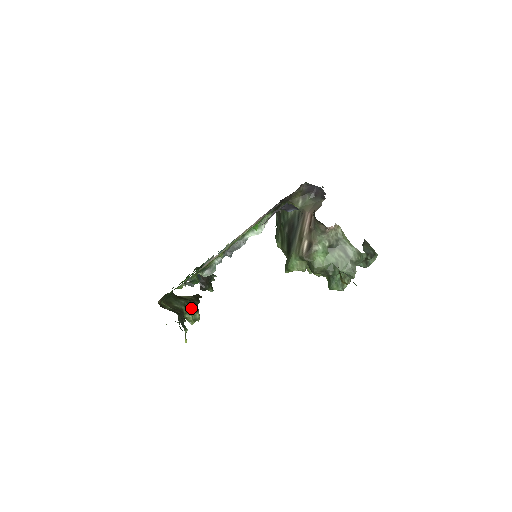
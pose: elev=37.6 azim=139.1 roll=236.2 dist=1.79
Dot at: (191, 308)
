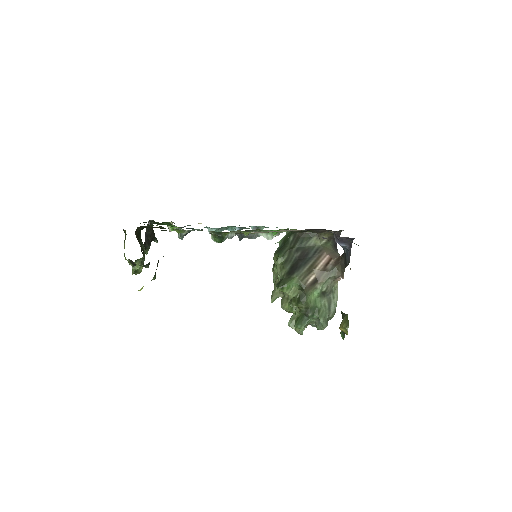
Dot at: occluded
